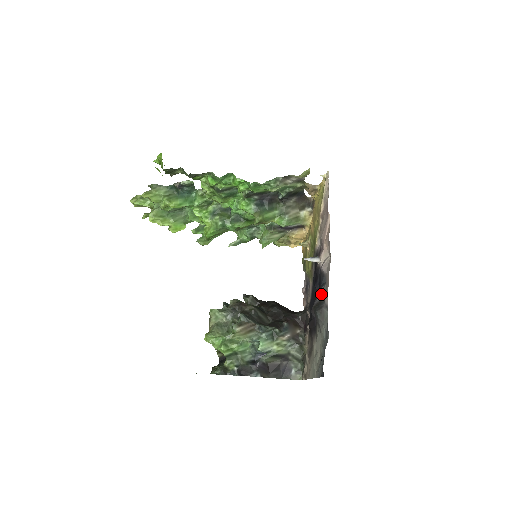
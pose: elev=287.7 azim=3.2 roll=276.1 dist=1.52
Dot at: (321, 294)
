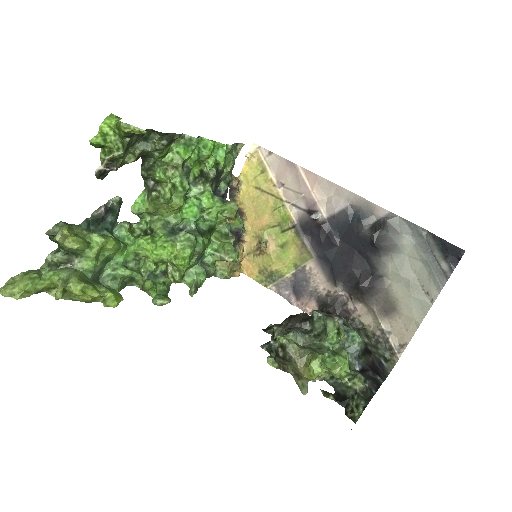
Dot at: (367, 218)
